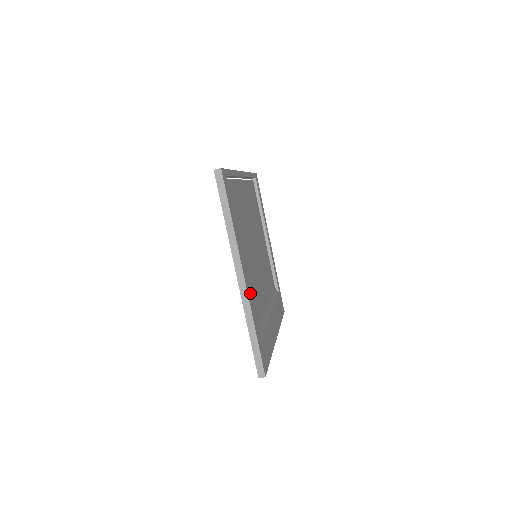
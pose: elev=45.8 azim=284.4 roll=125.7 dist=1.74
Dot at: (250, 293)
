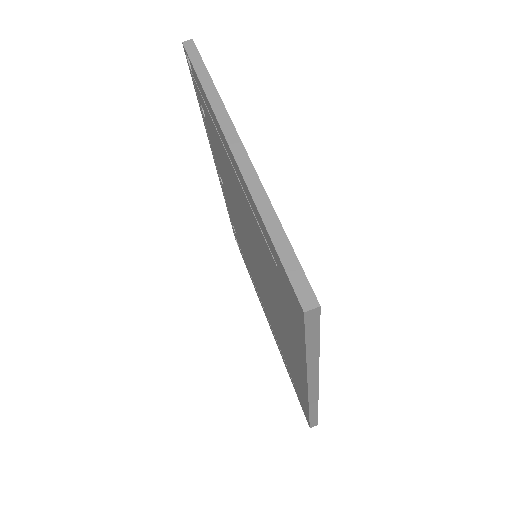
Dot at: occluded
